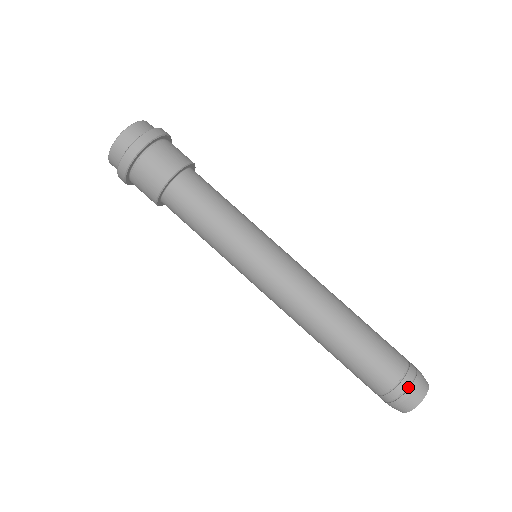
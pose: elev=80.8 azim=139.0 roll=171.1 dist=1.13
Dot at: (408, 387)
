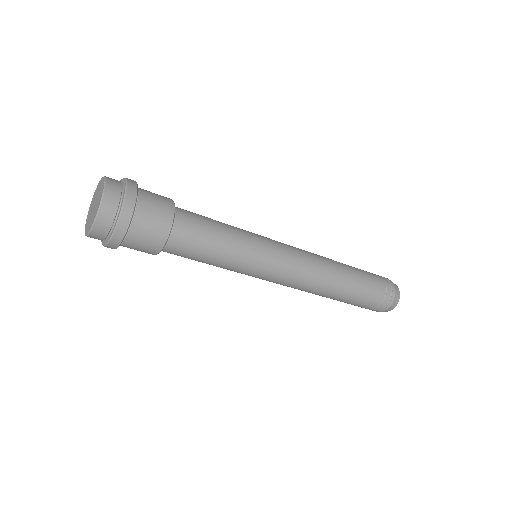
Dot at: (390, 285)
